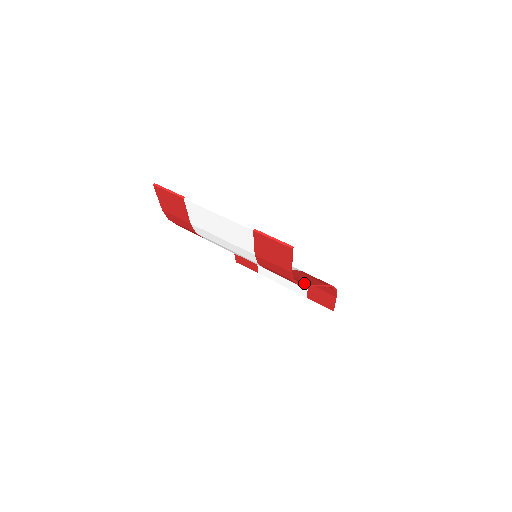
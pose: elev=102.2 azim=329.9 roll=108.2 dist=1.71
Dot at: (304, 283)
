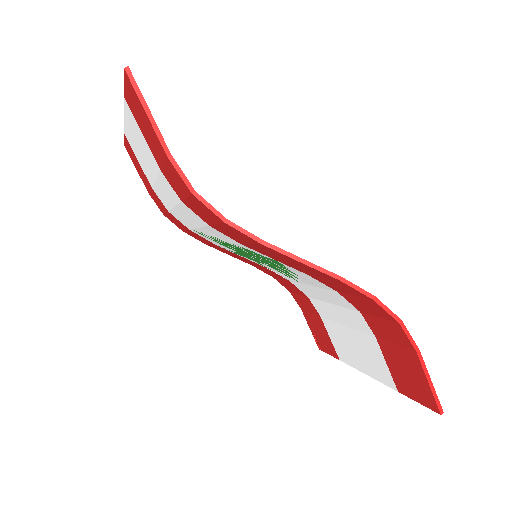
Dot at: (255, 236)
